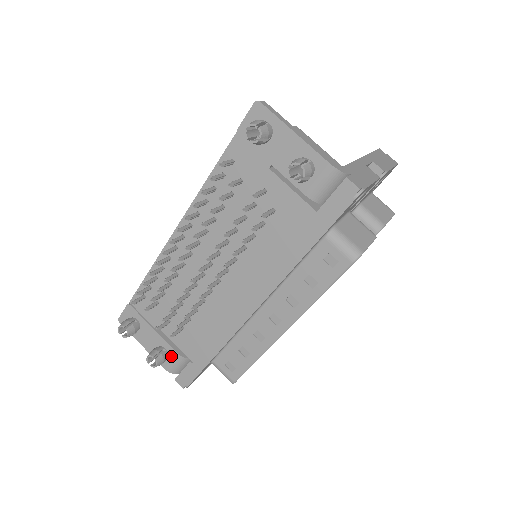
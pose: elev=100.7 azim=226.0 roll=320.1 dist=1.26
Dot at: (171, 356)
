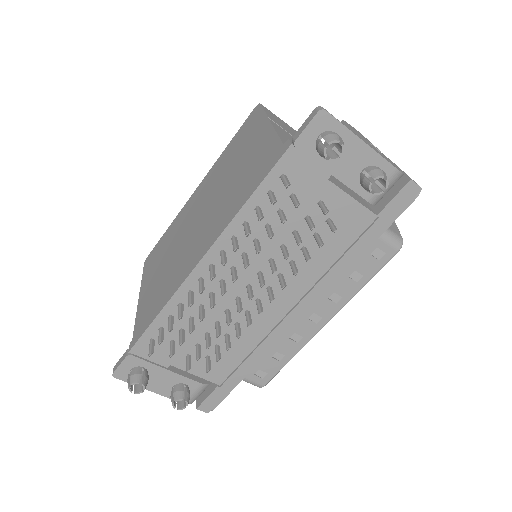
Dot at: (192, 389)
